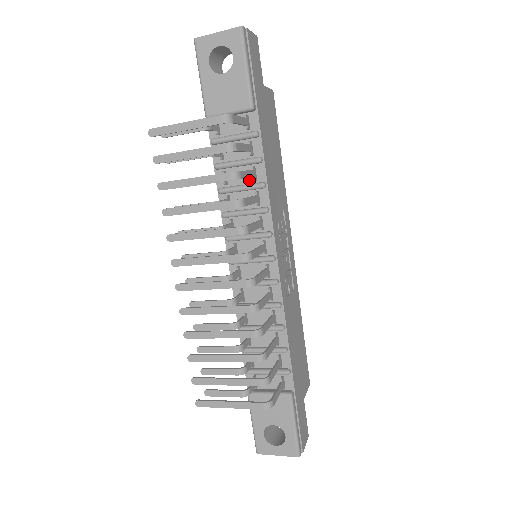
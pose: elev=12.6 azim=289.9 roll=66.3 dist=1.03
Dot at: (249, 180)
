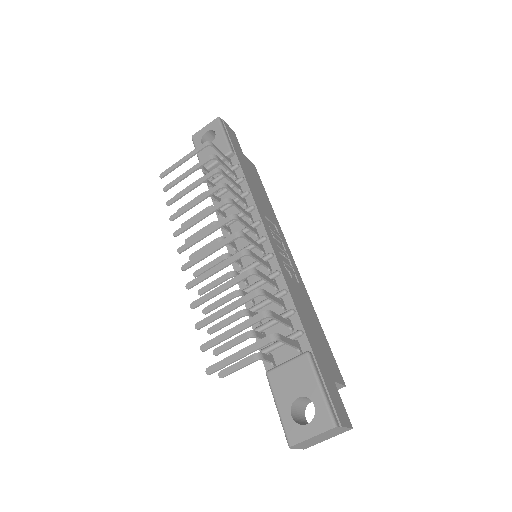
Dot at: occluded
